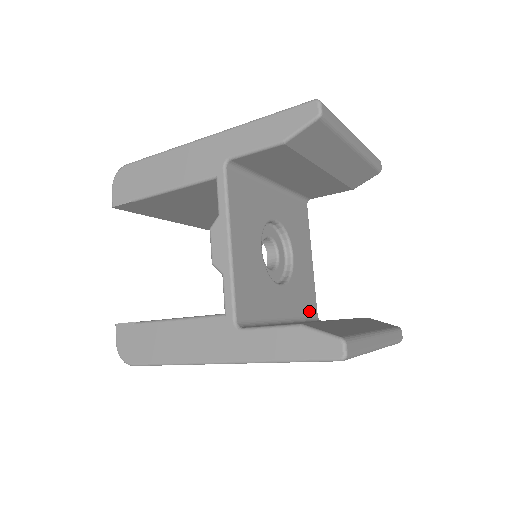
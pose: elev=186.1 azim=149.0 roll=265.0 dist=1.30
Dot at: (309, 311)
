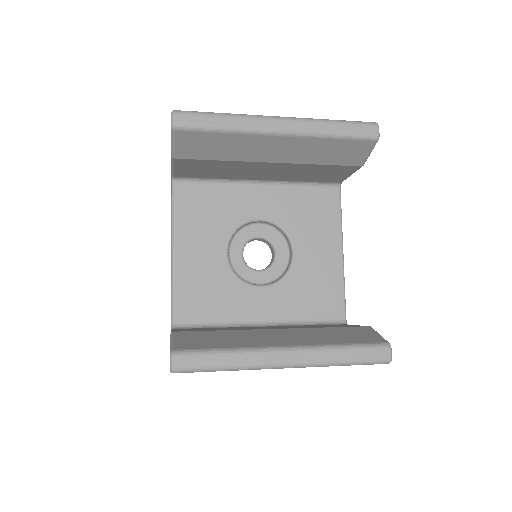
Dot at: (323, 313)
